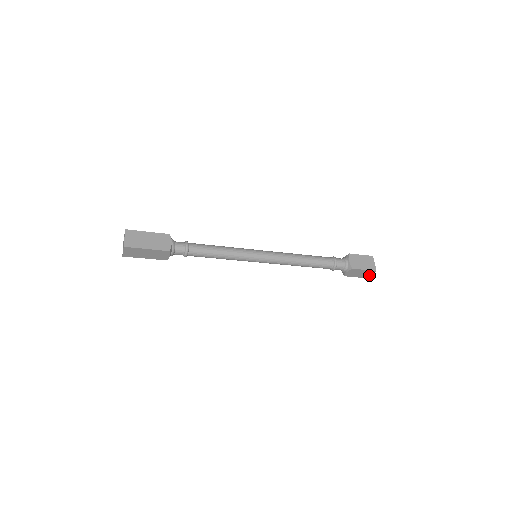
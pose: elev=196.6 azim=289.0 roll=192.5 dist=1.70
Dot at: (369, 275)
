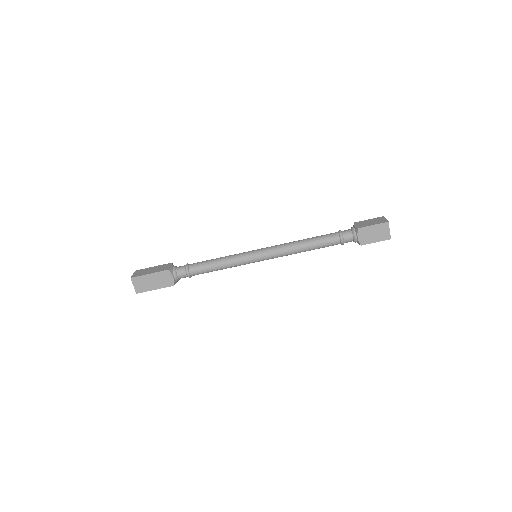
Dot at: (388, 233)
